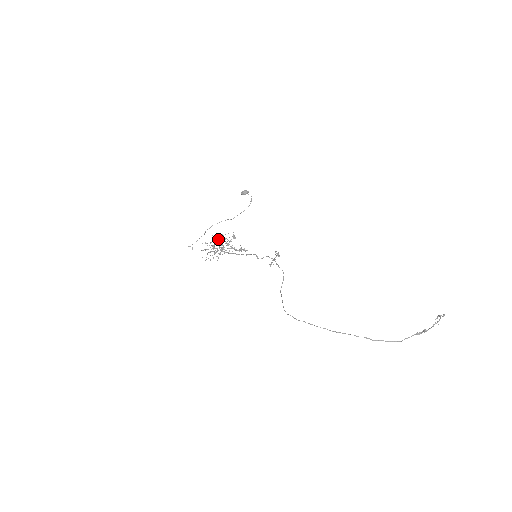
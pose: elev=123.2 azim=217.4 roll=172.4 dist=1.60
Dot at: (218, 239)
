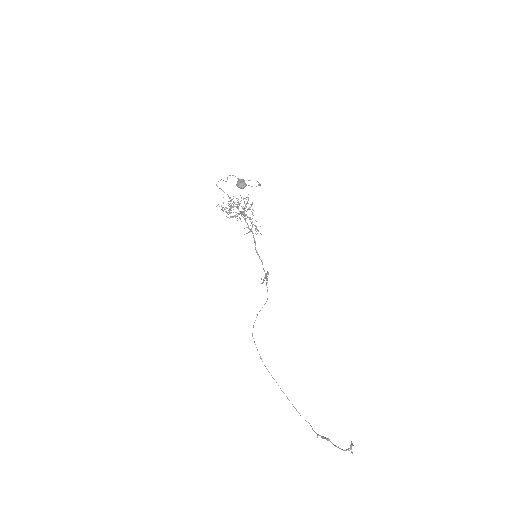
Dot at: (229, 210)
